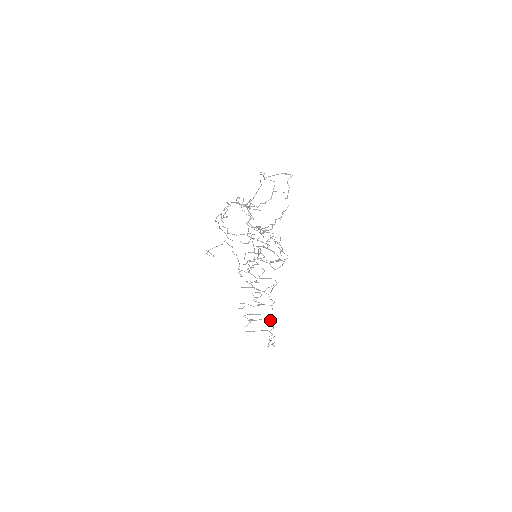
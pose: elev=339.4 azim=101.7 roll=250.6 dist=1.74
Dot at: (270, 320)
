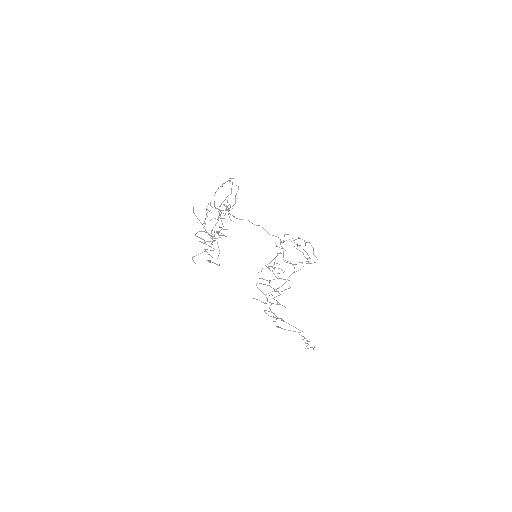
Dot at: occluded
